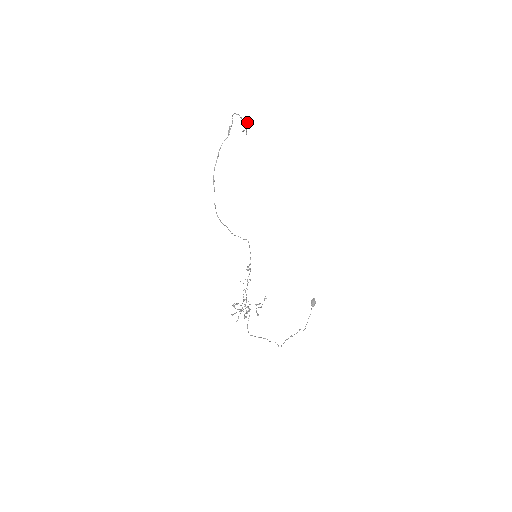
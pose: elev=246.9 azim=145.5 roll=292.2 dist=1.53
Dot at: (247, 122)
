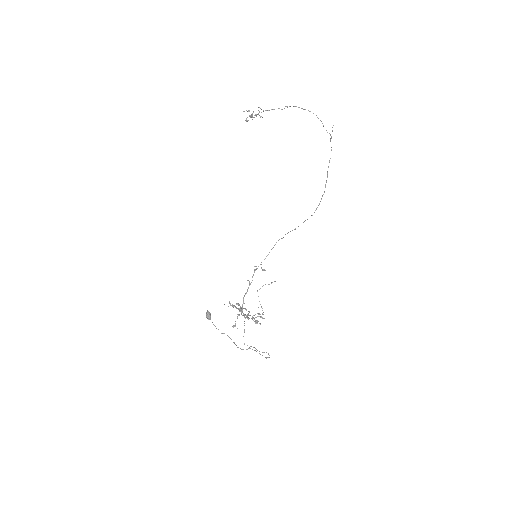
Dot at: occluded
